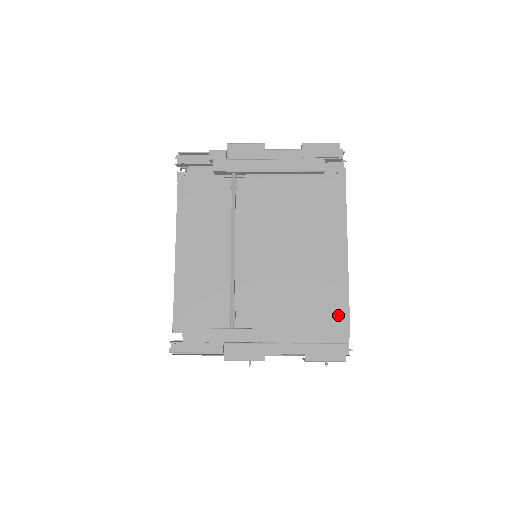
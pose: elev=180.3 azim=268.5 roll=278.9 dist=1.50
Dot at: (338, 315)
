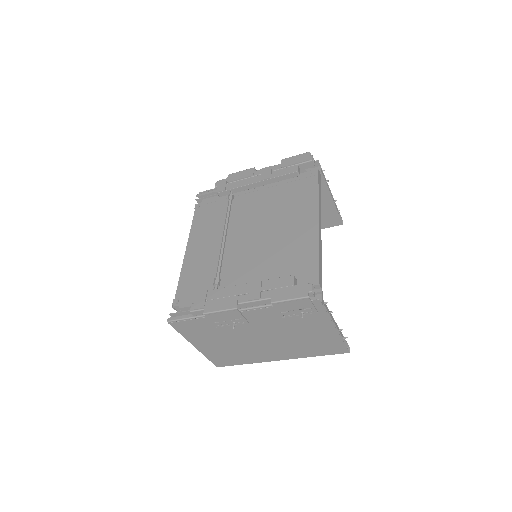
Dot at: (308, 269)
